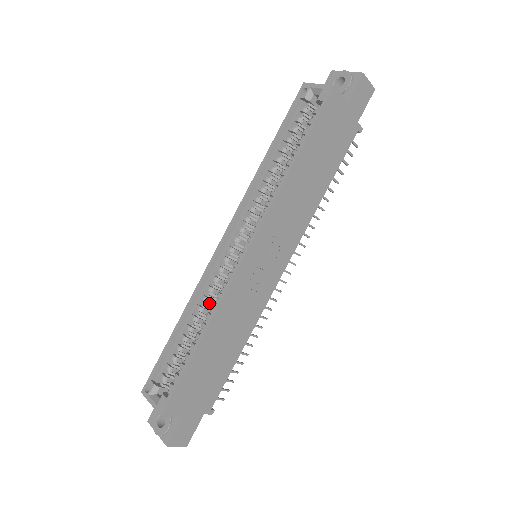
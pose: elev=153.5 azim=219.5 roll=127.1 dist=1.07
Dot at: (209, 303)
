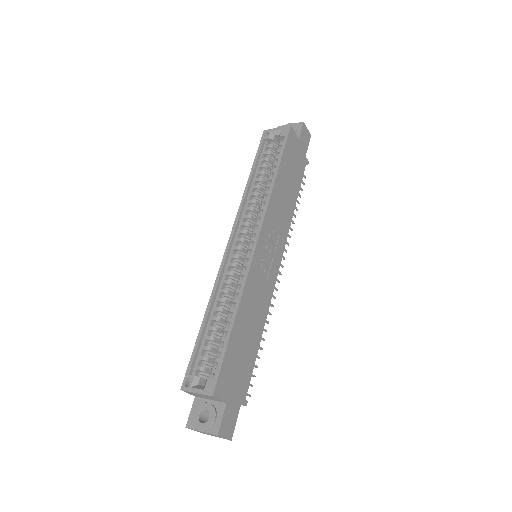
Dot at: occluded
